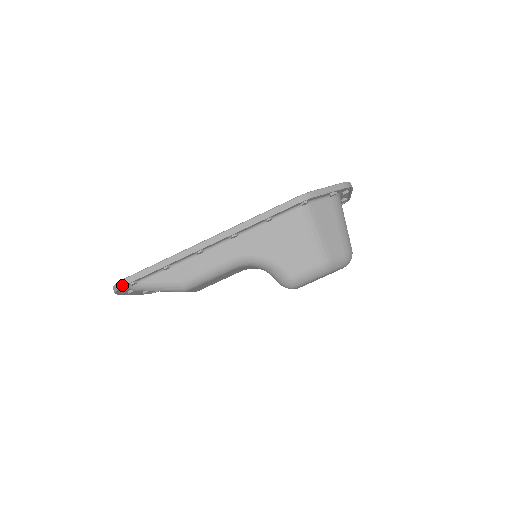
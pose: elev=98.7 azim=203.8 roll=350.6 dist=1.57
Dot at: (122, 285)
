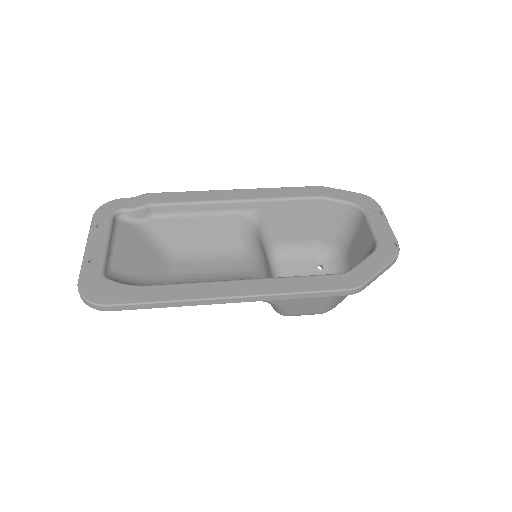
Dot at: (100, 309)
